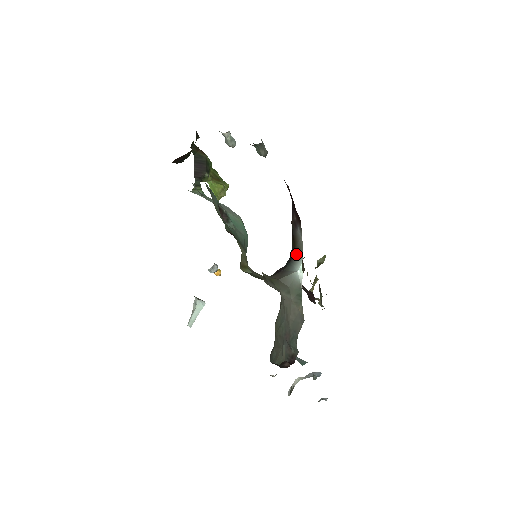
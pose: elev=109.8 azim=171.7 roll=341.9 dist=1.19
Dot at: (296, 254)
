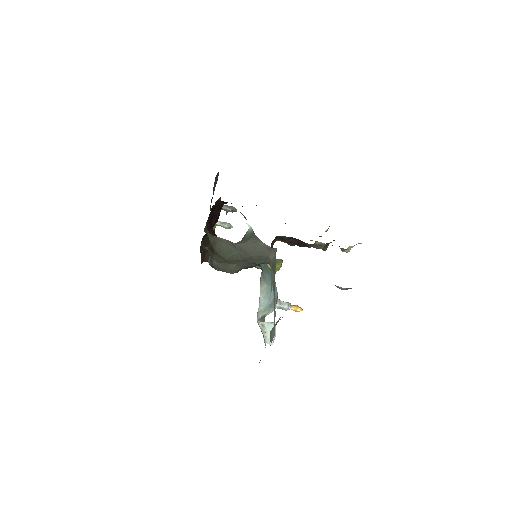
Dot at: occluded
